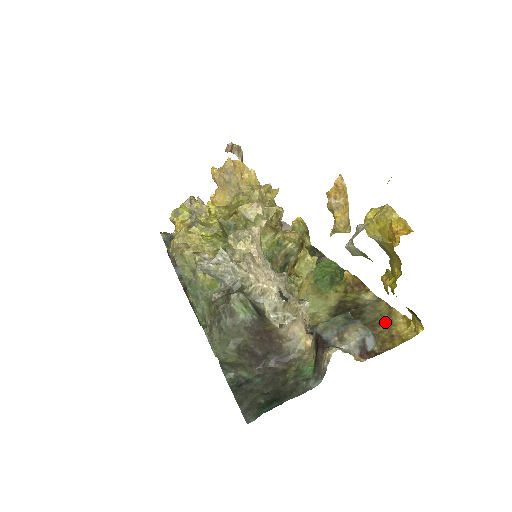
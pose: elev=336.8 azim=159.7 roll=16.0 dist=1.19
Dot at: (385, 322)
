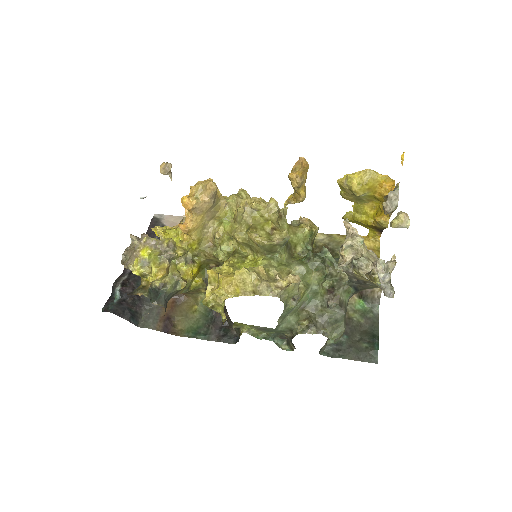
Dot at: occluded
